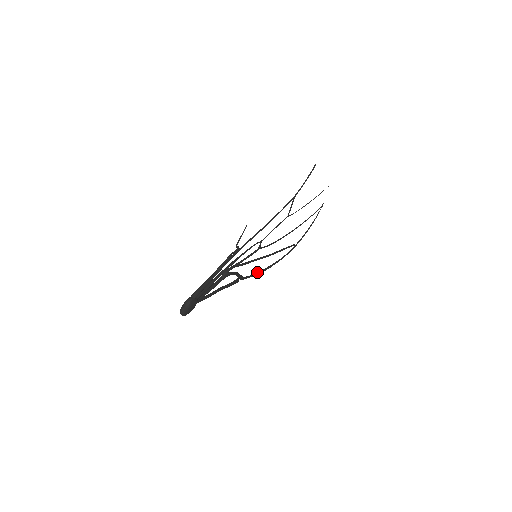
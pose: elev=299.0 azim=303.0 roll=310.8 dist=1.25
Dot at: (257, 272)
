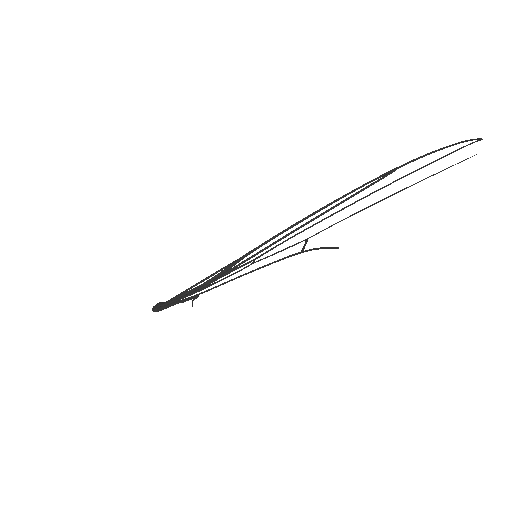
Dot at: (284, 230)
